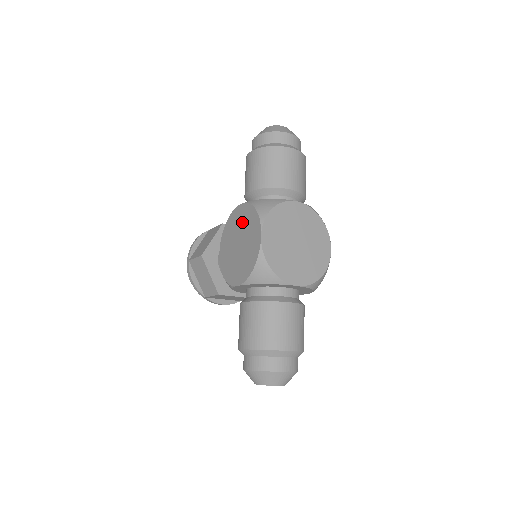
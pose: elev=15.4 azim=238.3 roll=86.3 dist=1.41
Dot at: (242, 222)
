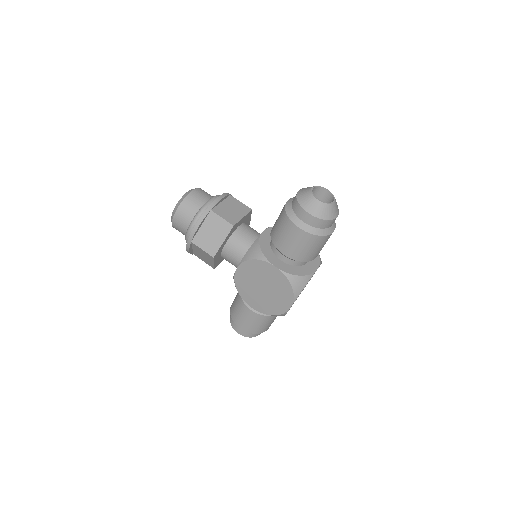
Dot at: (273, 280)
